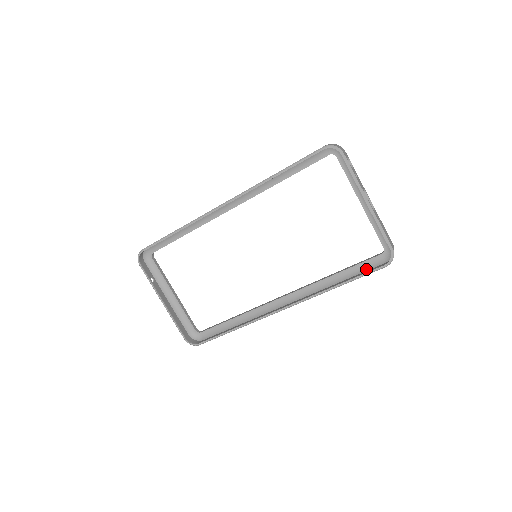
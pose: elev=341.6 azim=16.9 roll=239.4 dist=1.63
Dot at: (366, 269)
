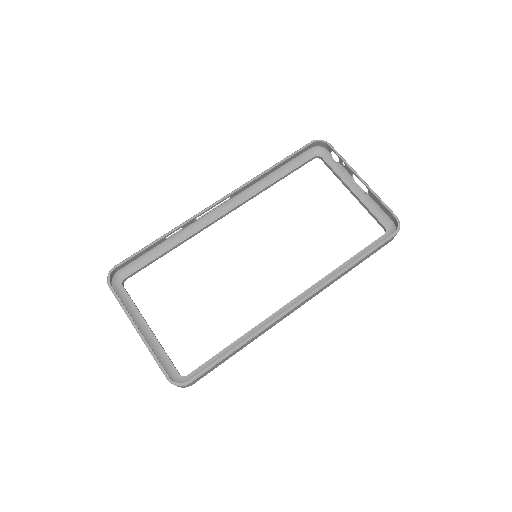
Dot at: occluded
